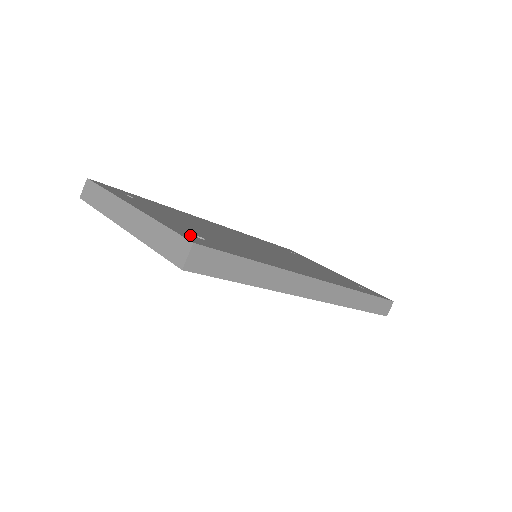
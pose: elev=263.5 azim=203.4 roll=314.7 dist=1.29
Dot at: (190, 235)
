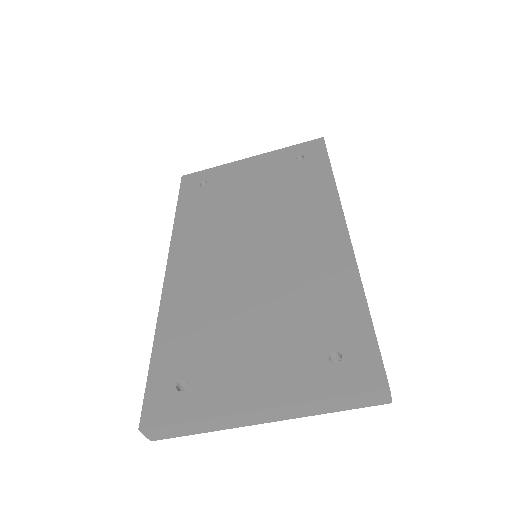
Dot at: (344, 373)
